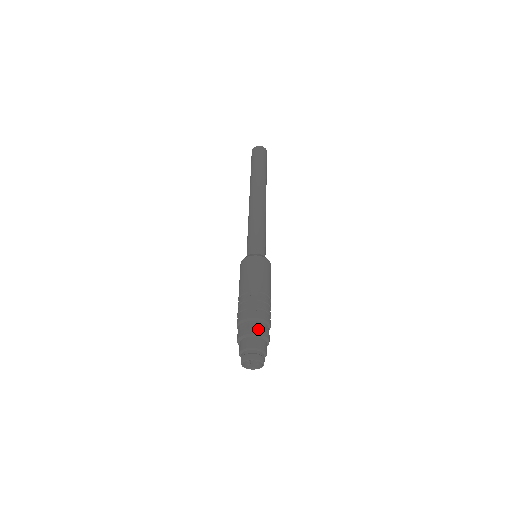
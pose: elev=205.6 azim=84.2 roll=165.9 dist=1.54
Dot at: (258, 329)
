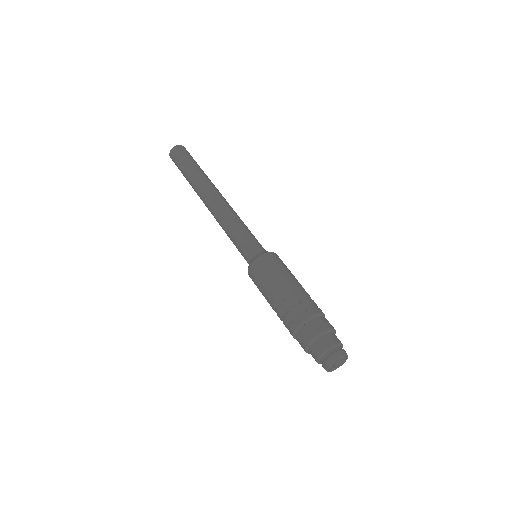
Dot at: (328, 324)
